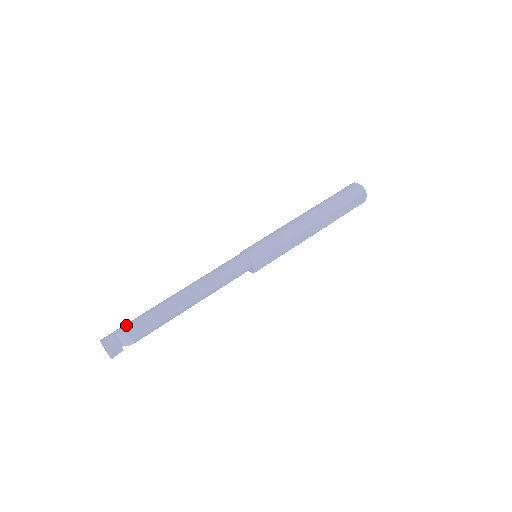
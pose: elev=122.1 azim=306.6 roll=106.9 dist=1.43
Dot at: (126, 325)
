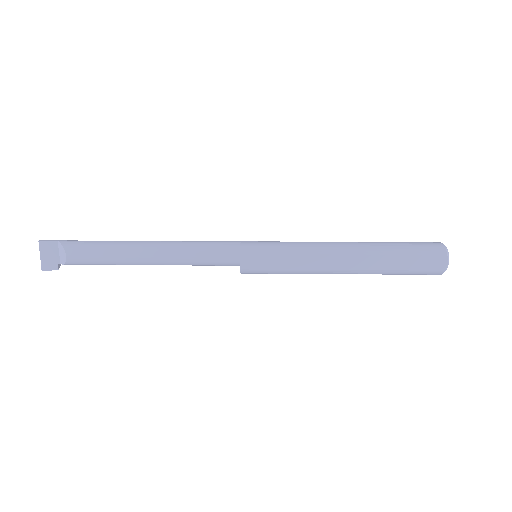
Dot at: (73, 240)
